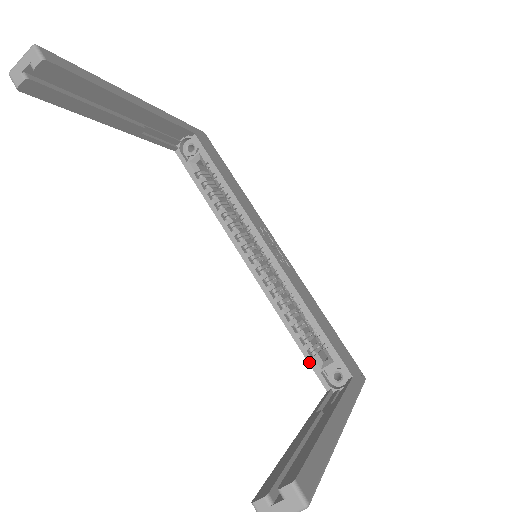
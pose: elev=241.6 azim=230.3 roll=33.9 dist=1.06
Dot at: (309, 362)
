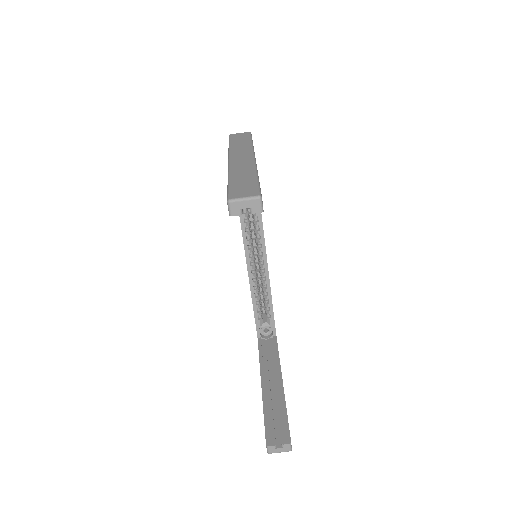
Dot at: (256, 322)
